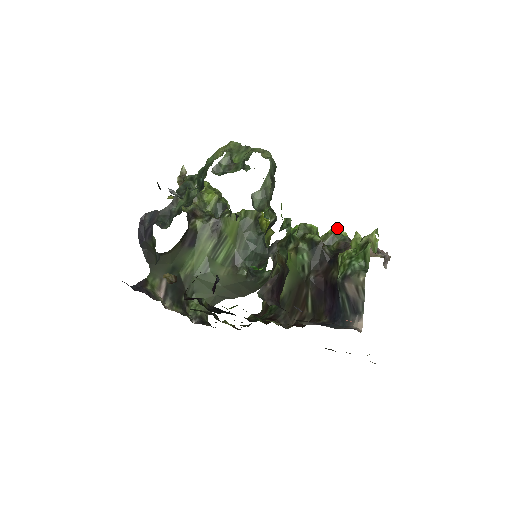
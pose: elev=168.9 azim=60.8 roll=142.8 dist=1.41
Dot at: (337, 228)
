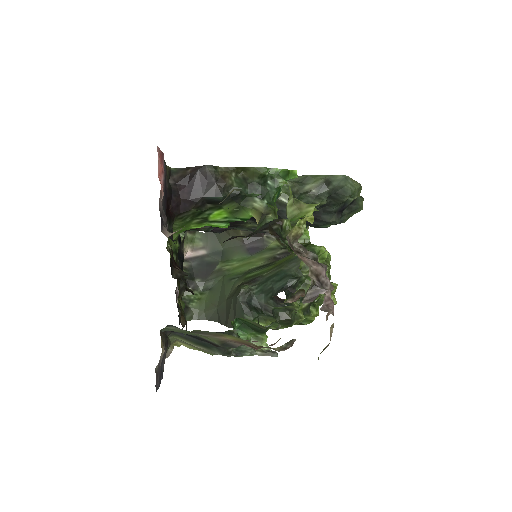
Dot at: occluded
